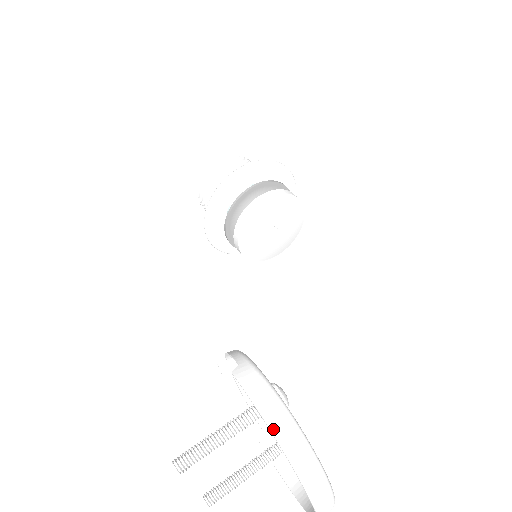
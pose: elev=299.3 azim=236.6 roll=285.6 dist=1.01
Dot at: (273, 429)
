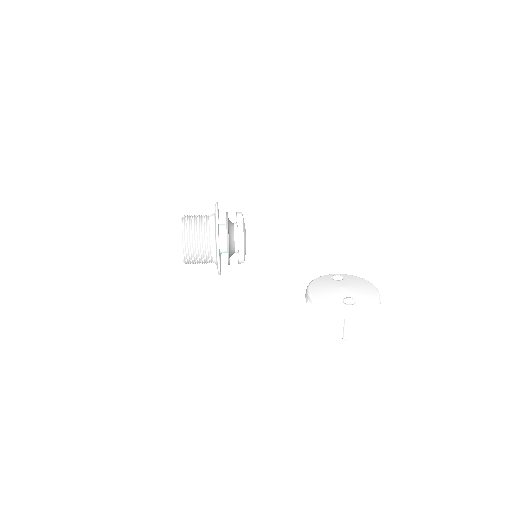
Dot at: (366, 316)
